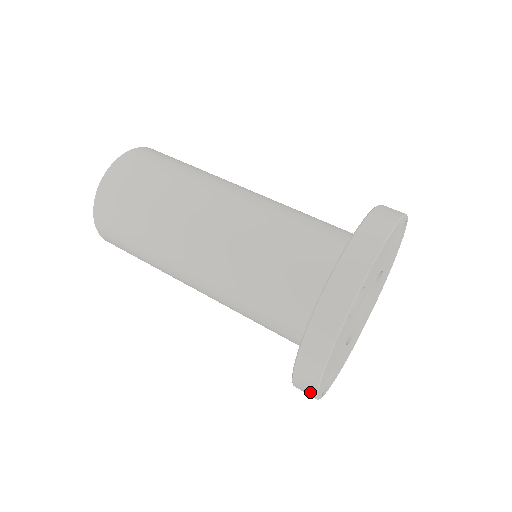
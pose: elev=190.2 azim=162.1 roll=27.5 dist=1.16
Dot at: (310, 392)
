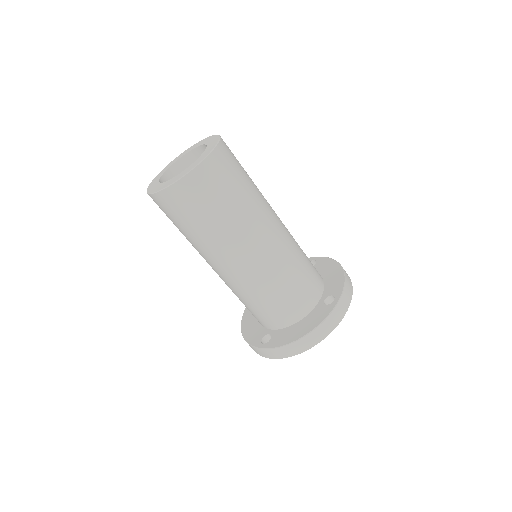
Dot at: (289, 354)
